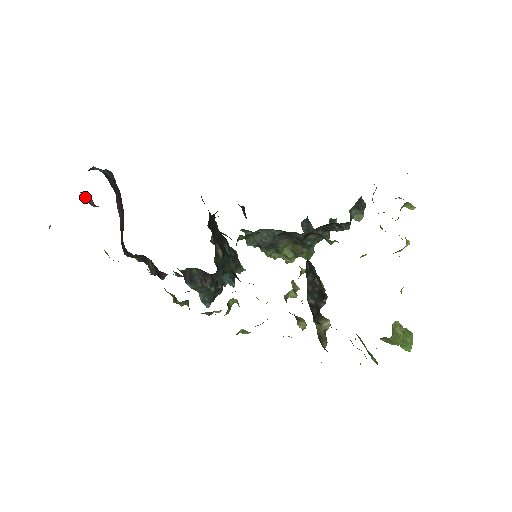
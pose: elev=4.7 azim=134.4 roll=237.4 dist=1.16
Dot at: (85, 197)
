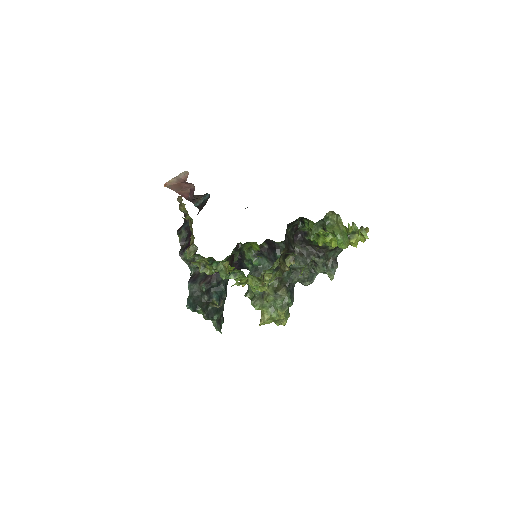
Dot at: (190, 192)
